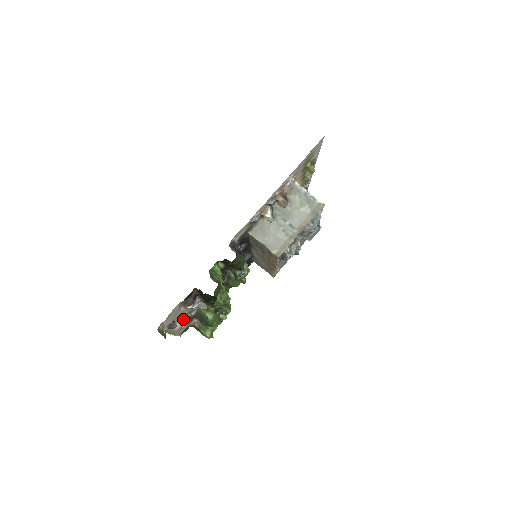
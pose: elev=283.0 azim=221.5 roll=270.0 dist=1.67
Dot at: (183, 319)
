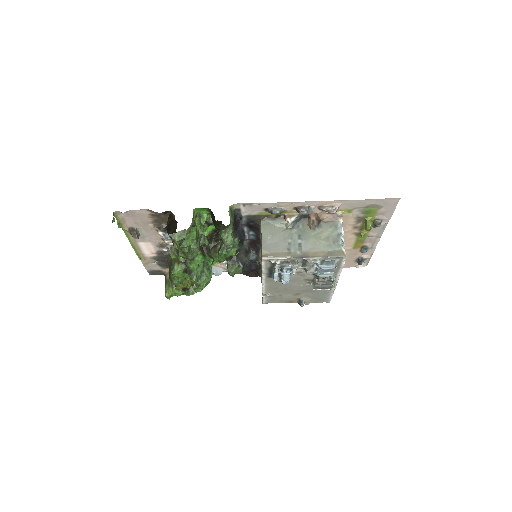
Dot at: (154, 248)
